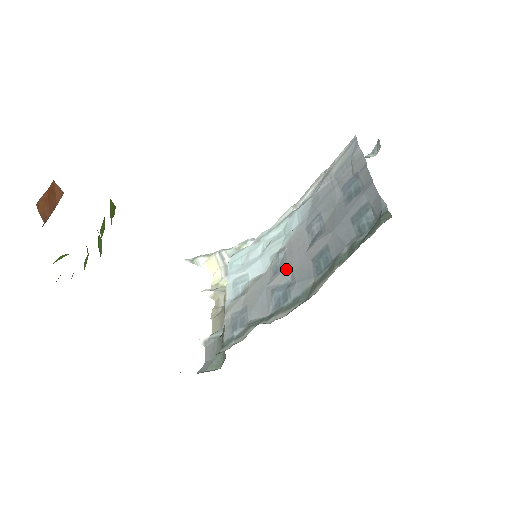
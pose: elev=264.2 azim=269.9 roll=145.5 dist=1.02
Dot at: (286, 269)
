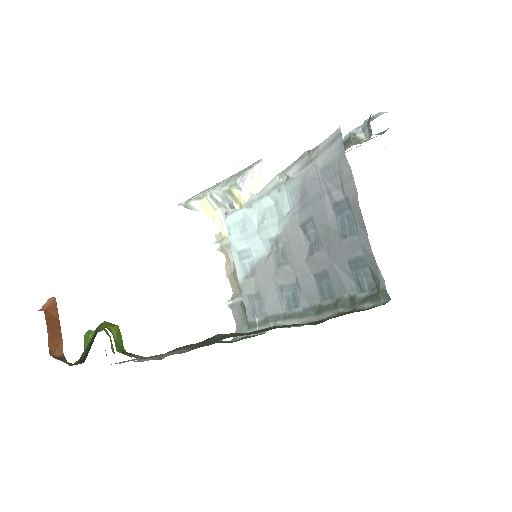
Dot at: (289, 268)
